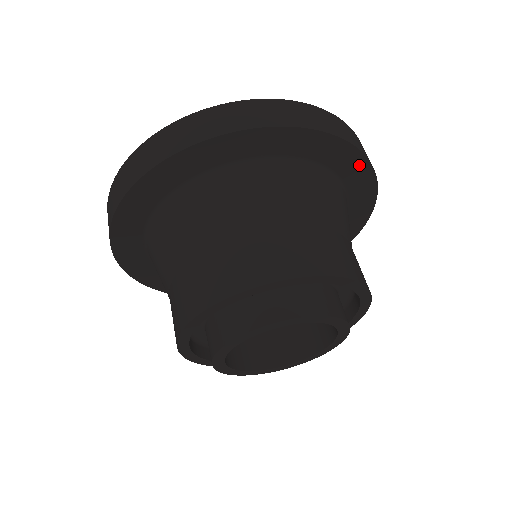
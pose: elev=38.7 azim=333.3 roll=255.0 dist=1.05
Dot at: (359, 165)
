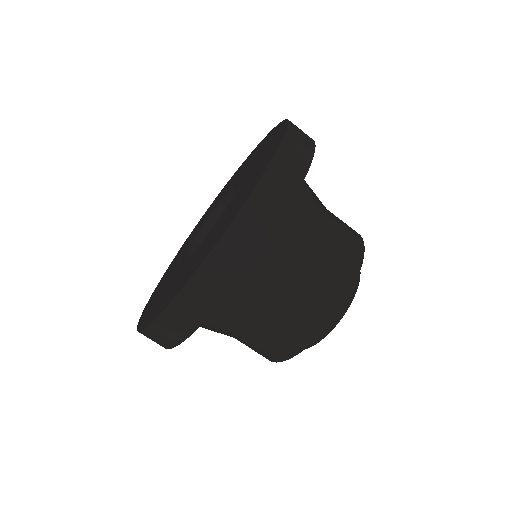
Dot at: occluded
